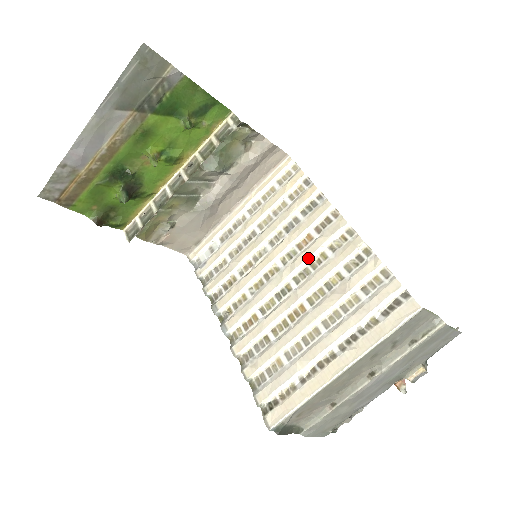
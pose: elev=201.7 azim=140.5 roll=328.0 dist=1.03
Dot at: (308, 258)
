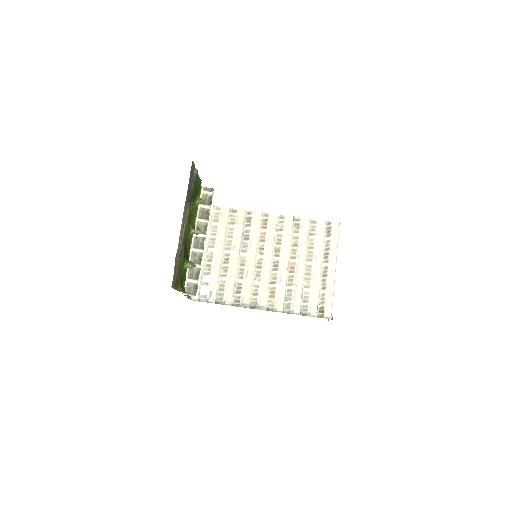
Dot at: (274, 241)
